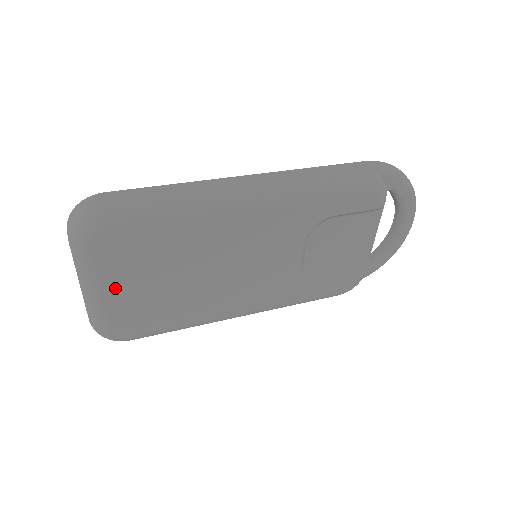
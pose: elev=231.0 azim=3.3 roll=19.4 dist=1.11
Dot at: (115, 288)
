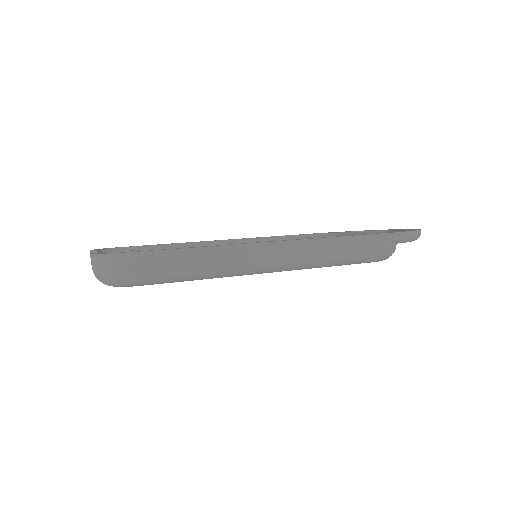
Dot at: occluded
